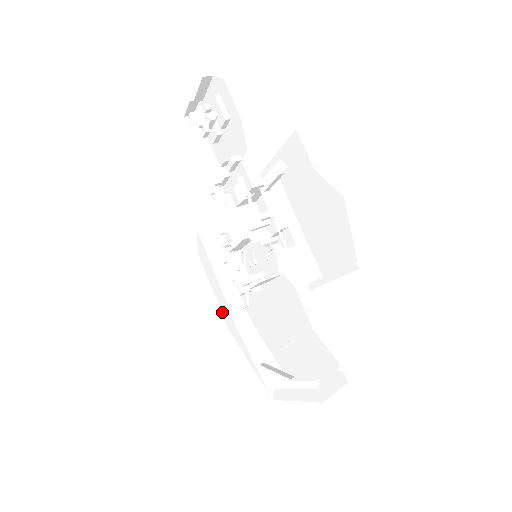
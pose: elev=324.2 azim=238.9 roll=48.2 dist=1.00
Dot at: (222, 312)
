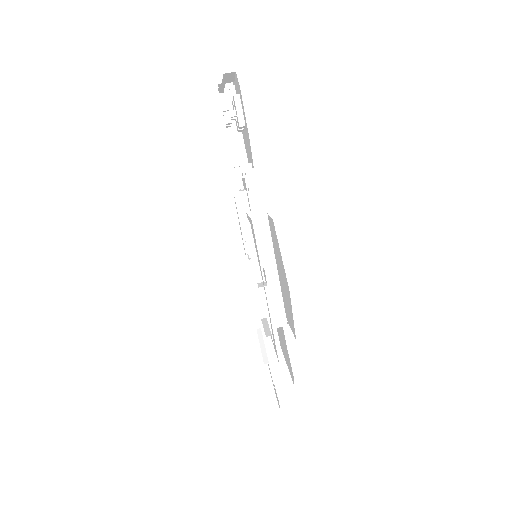
Dot at: occluded
